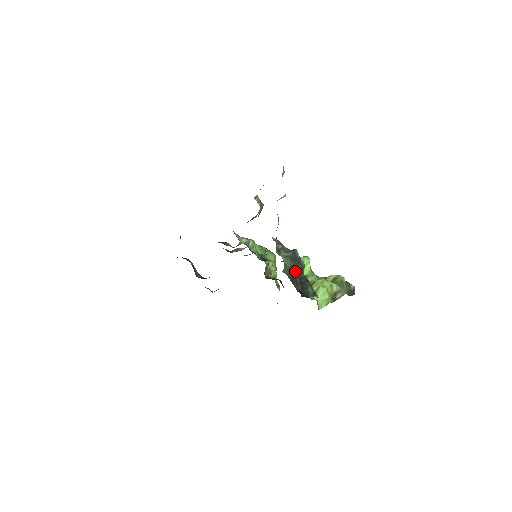
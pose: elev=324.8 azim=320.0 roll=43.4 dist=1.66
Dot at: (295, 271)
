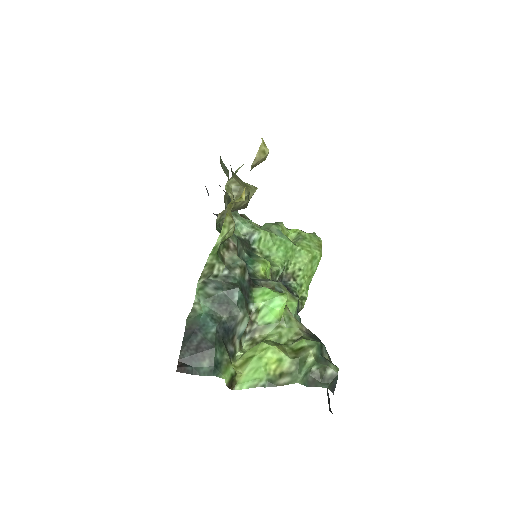
Dot at: (204, 325)
